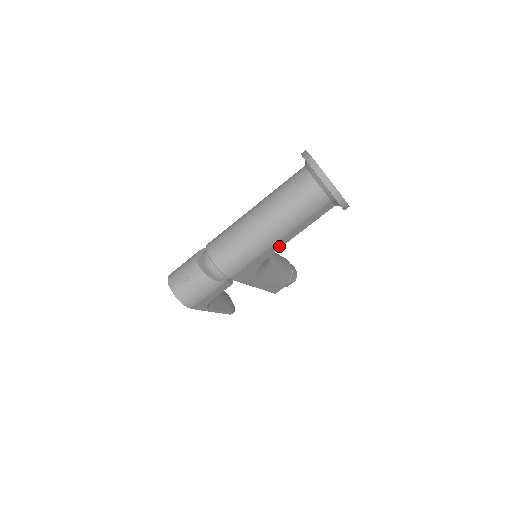
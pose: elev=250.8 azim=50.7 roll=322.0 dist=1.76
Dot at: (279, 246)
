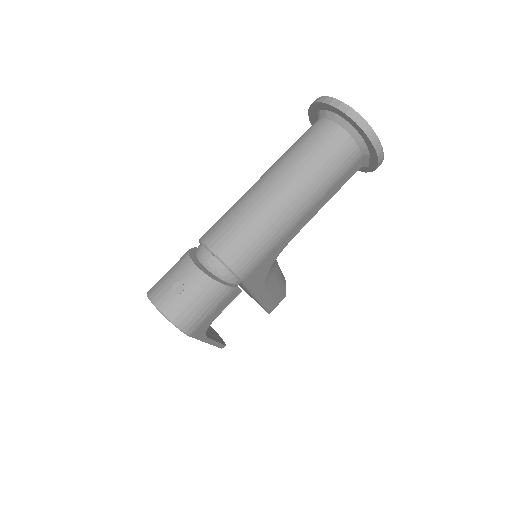
Dot at: (299, 228)
